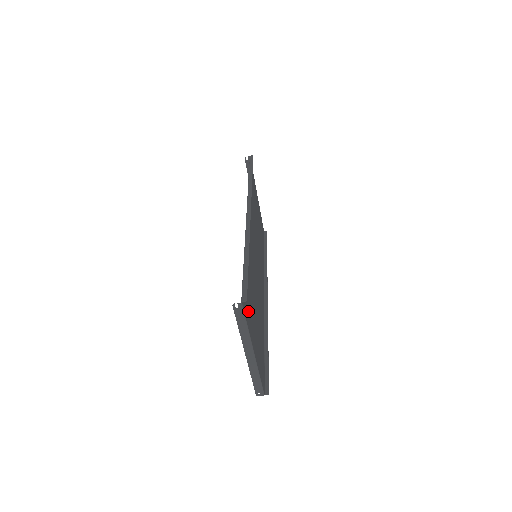
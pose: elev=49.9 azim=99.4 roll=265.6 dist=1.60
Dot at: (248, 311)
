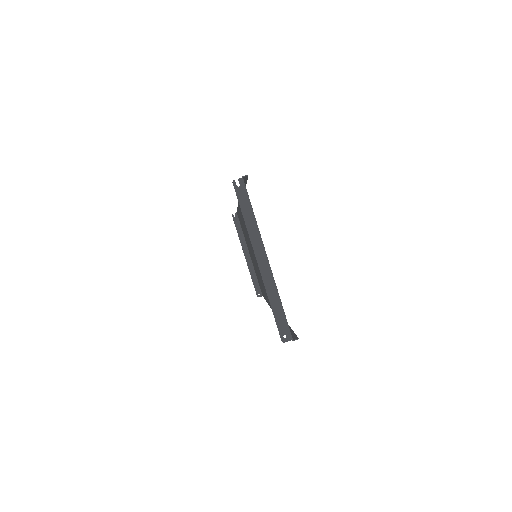
Dot at: occluded
